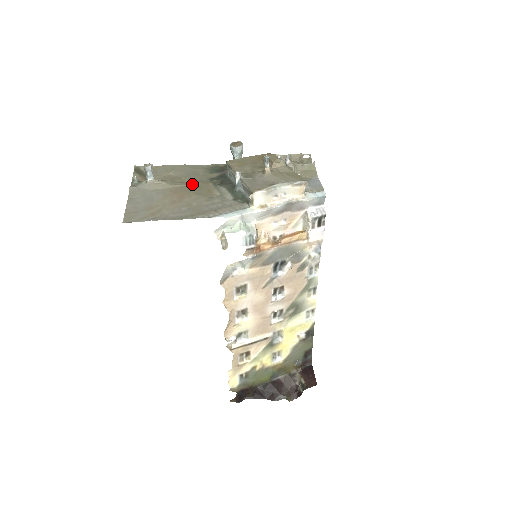
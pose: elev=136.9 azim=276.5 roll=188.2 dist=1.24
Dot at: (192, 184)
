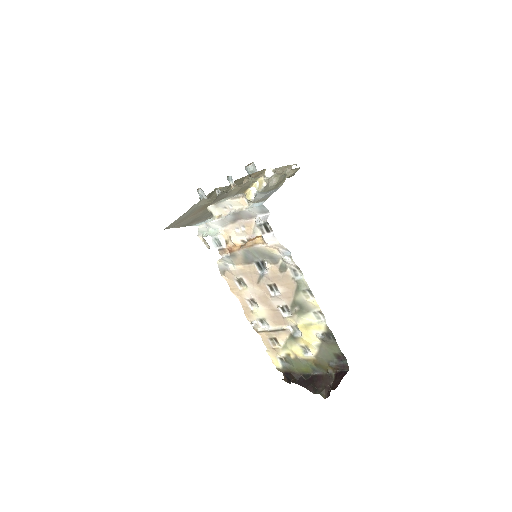
Dot at: occluded
